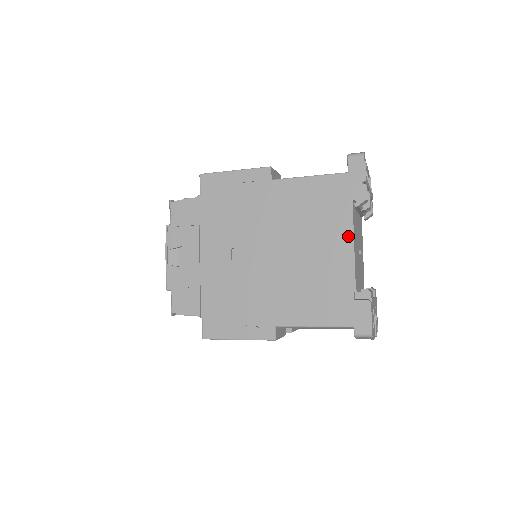
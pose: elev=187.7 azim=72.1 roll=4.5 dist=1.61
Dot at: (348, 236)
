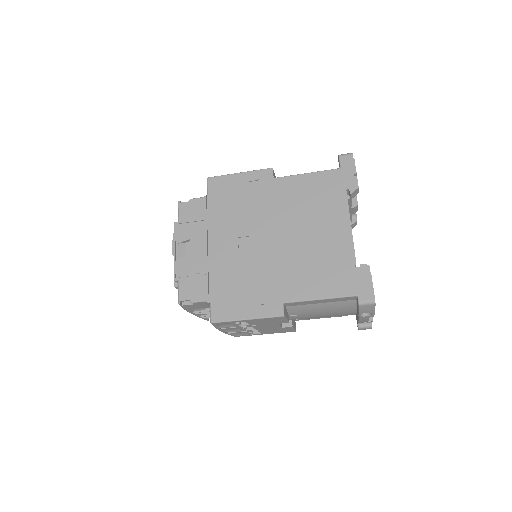
Dot at: (345, 218)
